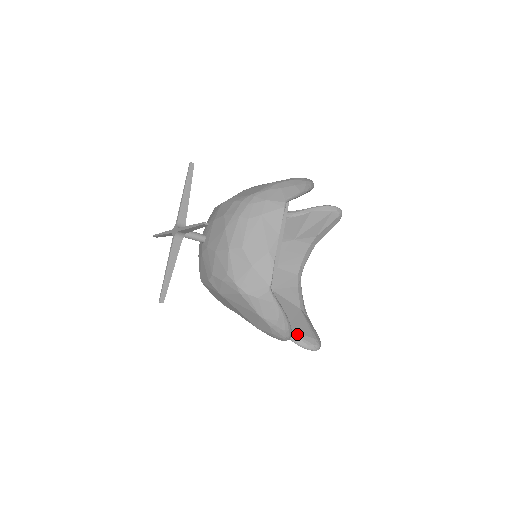
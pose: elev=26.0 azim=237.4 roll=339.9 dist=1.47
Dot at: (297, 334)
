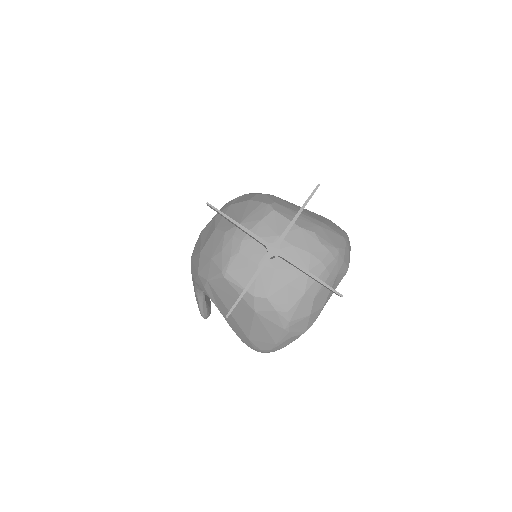
Dot at: (208, 306)
